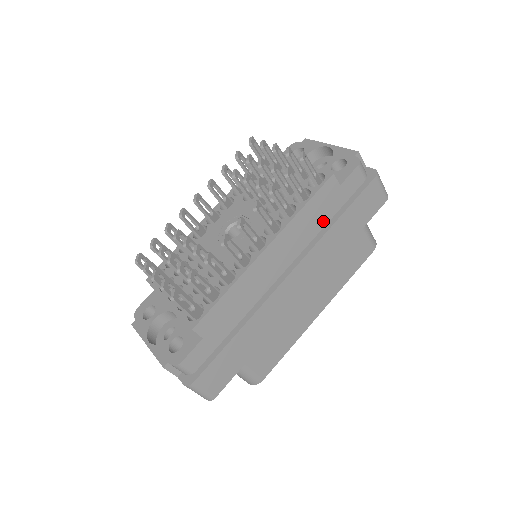
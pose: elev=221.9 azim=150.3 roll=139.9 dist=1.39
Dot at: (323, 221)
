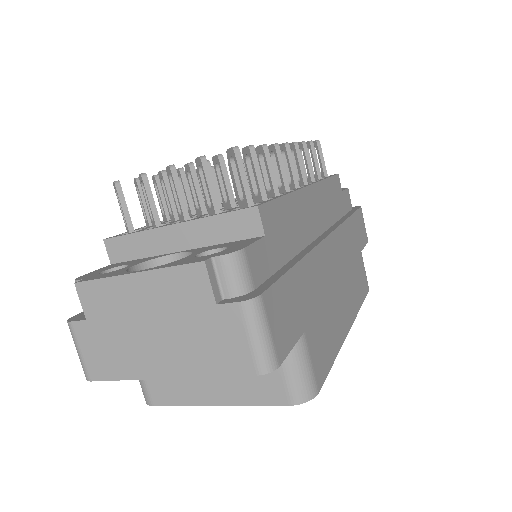
Dot at: (337, 213)
